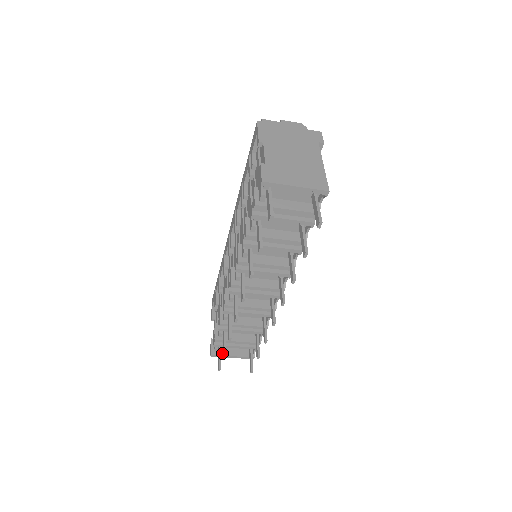
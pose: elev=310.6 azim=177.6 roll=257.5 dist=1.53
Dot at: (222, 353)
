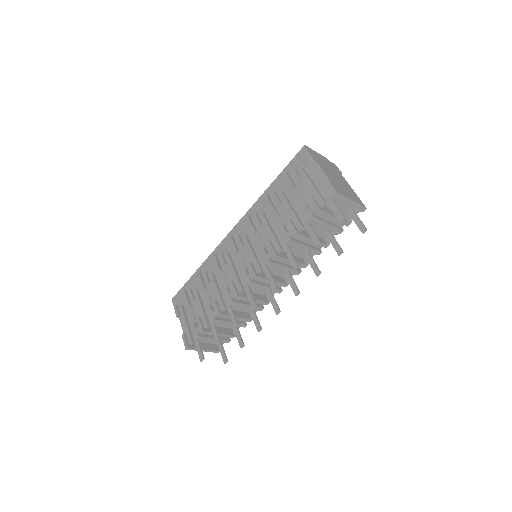
Dot at: occluded
